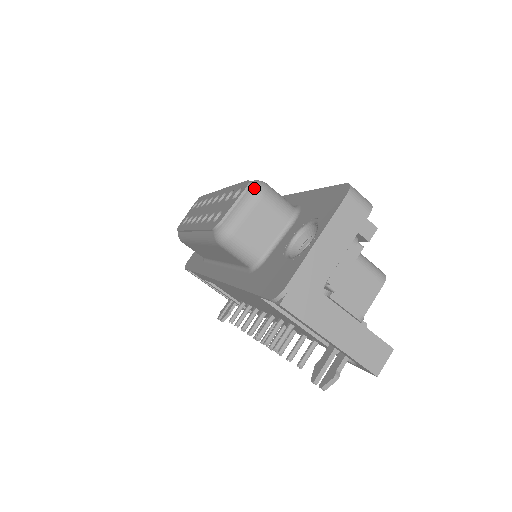
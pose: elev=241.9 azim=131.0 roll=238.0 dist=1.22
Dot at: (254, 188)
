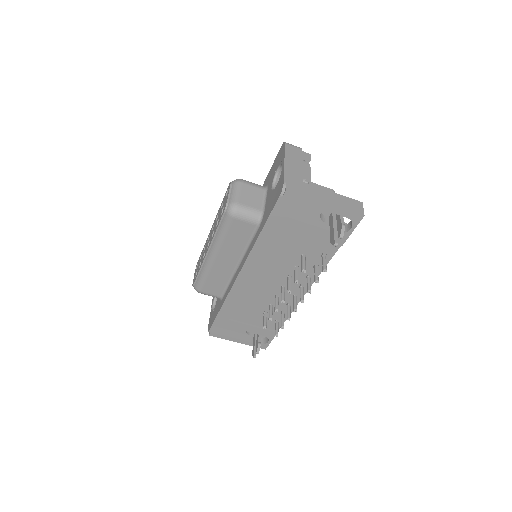
Dot at: (235, 180)
